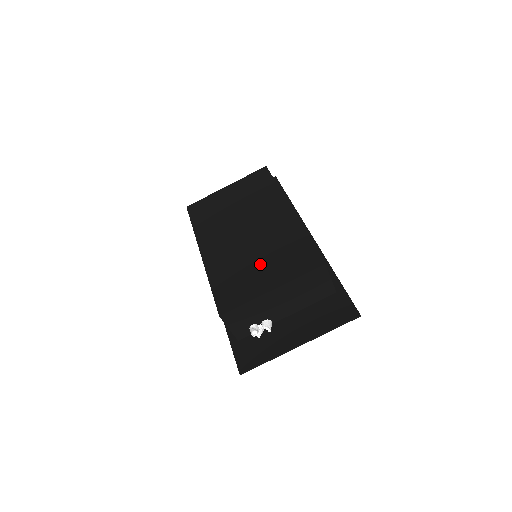
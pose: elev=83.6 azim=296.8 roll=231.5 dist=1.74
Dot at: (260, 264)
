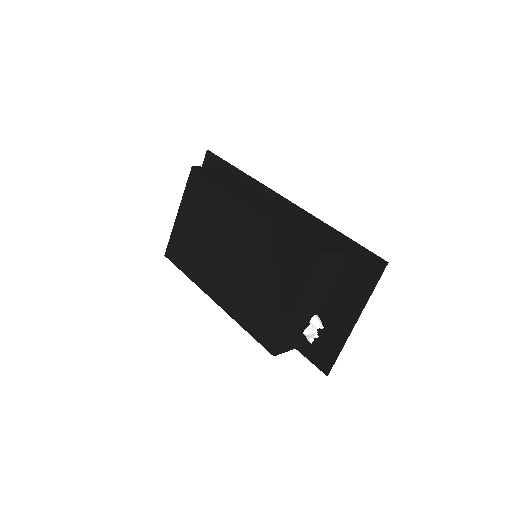
Dot at: (267, 285)
